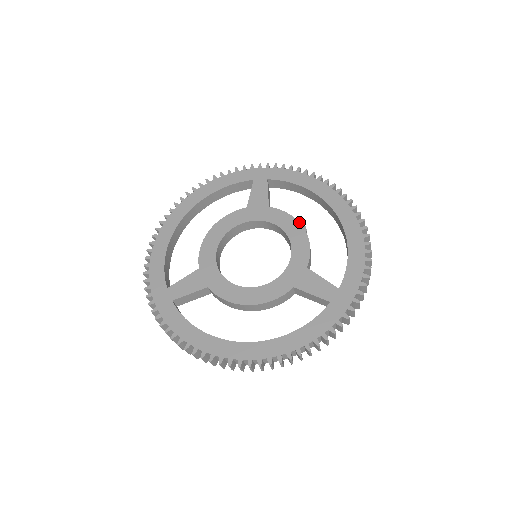
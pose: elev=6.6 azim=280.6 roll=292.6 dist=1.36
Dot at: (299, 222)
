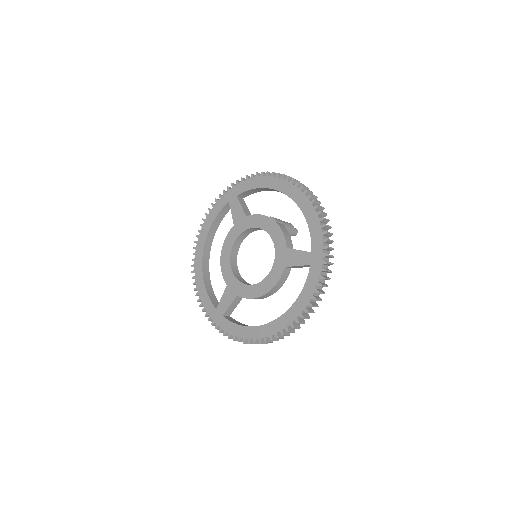
Dot at: (268, 217)
